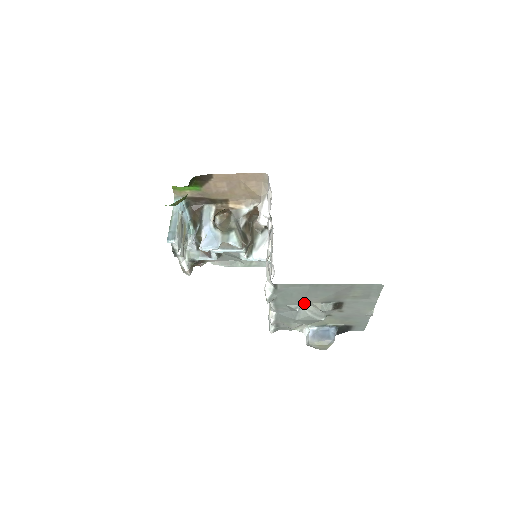
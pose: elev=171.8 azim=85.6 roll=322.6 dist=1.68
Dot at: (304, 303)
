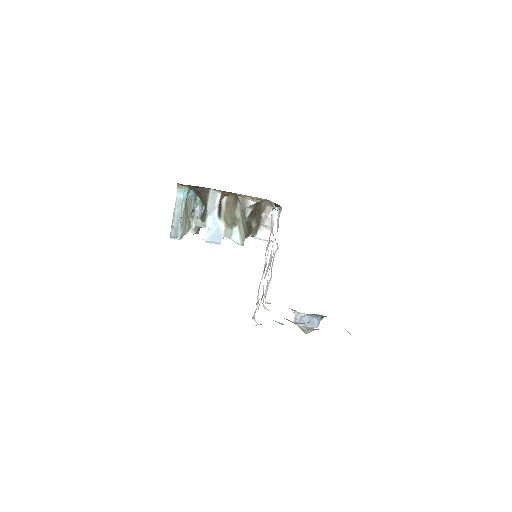
Dot at: occluded
